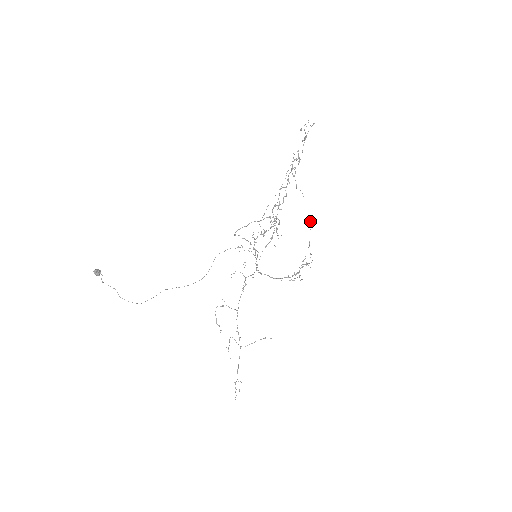
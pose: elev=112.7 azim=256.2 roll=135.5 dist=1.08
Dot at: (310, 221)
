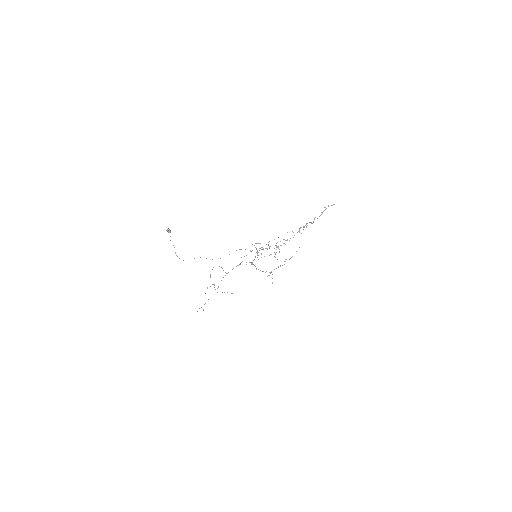
Dot at: occluded
